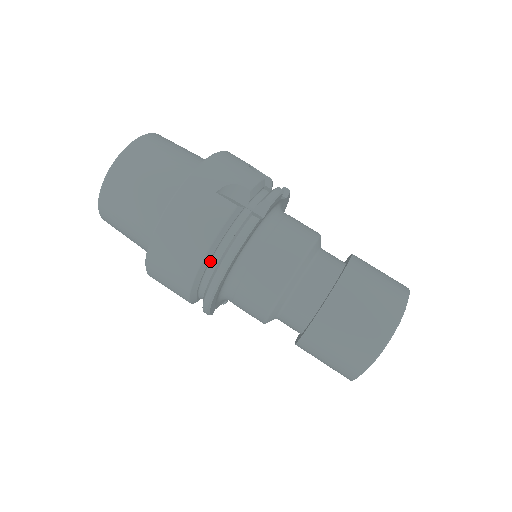
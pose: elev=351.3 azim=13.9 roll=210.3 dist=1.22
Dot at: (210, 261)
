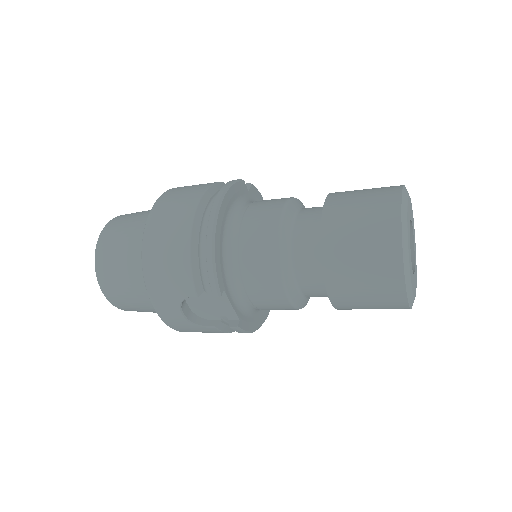
Dot at: (206, 211)
